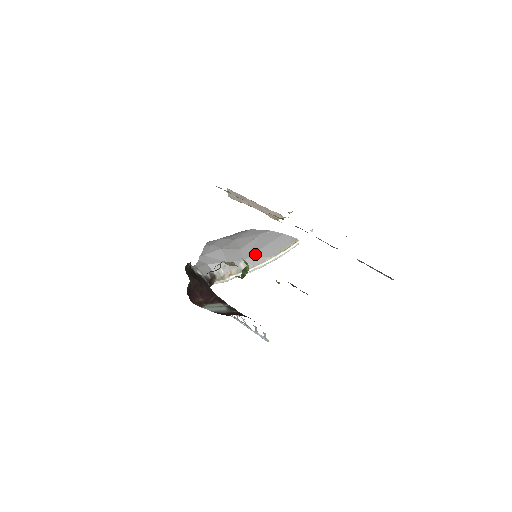
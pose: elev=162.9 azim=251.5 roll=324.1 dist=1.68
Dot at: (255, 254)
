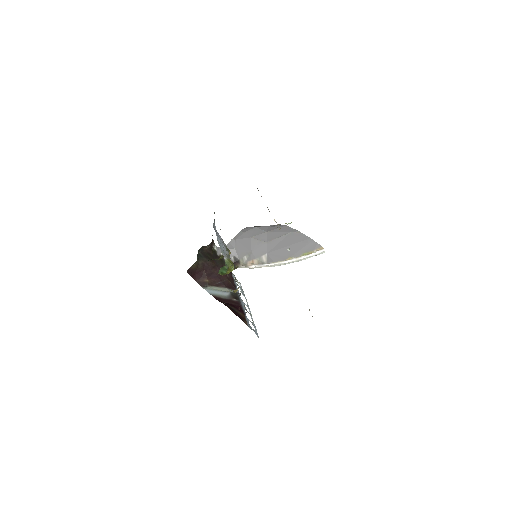
Dot at: (278, 251)
